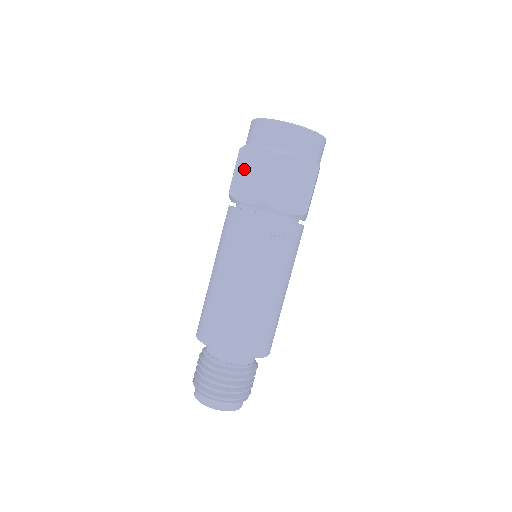
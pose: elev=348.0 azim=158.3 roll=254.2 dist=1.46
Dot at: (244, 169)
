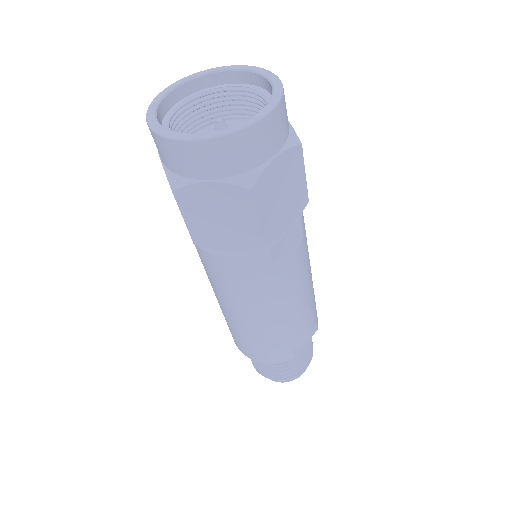
Dot at: (200, 215)
